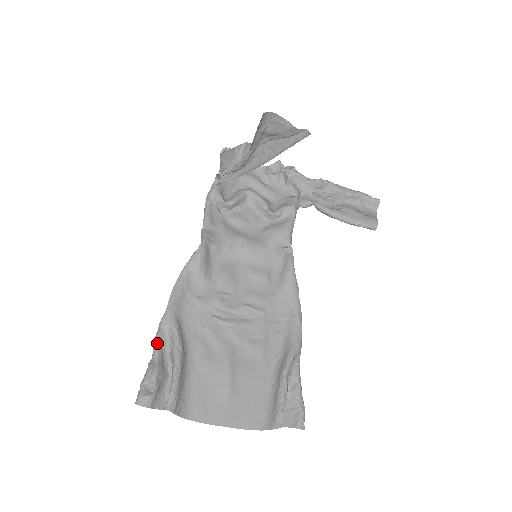
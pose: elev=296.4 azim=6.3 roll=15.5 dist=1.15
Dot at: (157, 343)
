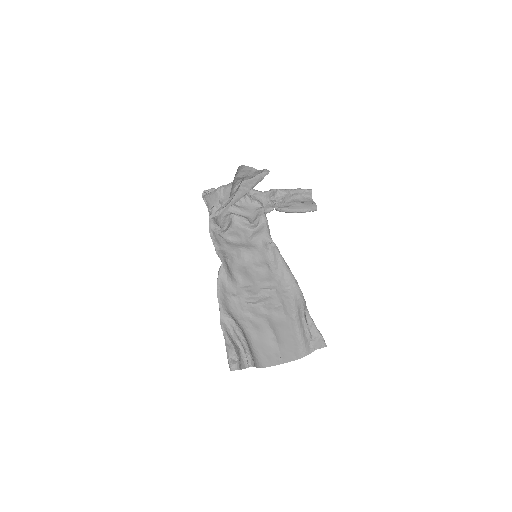
Dot at: (225, 332)
